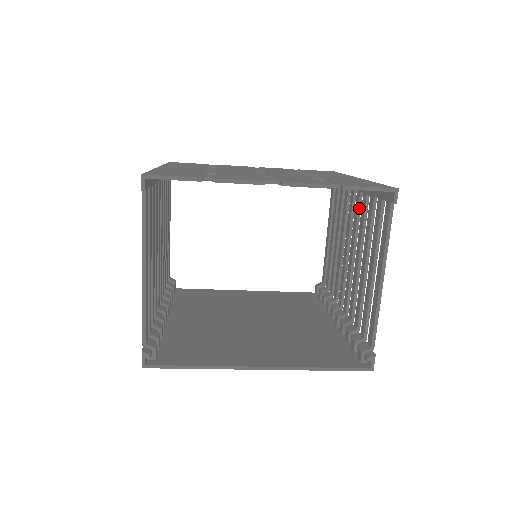
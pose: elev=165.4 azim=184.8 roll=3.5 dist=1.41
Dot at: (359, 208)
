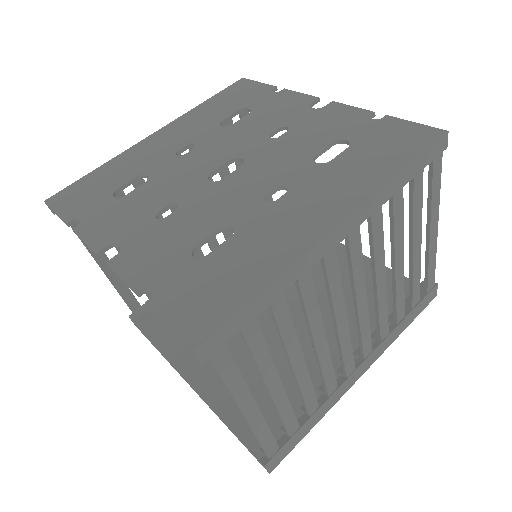
Dot at: (325, 275)
